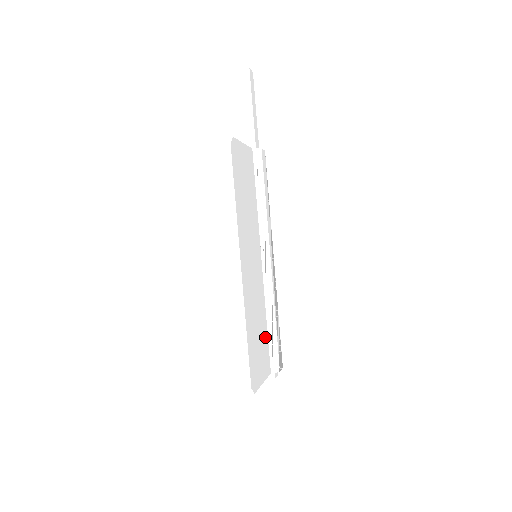
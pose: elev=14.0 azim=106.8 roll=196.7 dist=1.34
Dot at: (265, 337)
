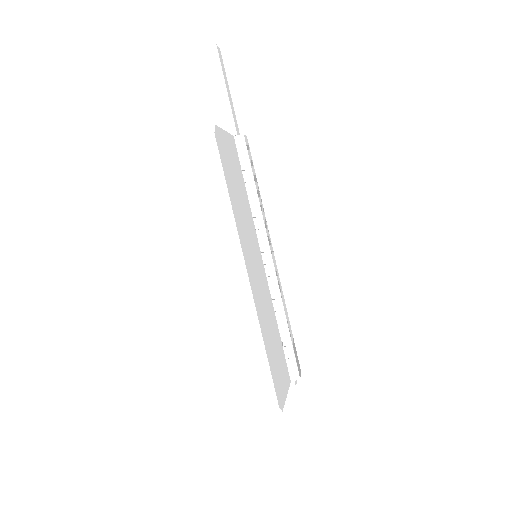
Dot at: (279, 344)
